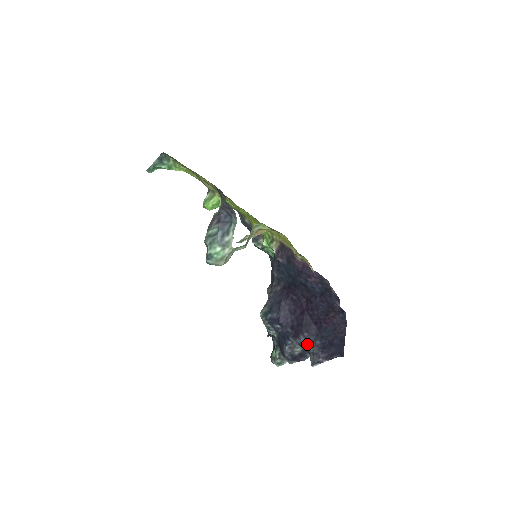
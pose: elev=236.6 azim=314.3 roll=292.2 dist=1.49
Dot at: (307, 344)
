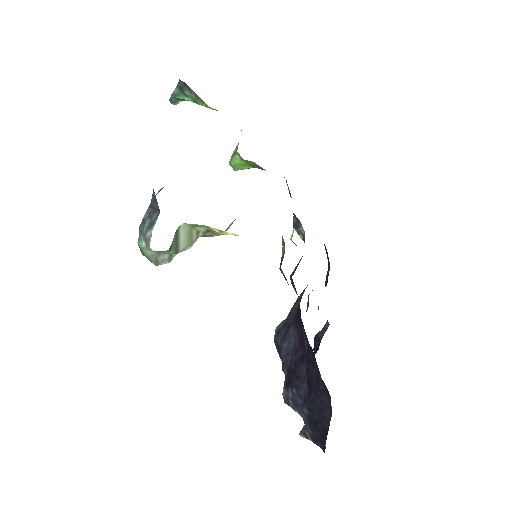
Dot at: (294, 404)
